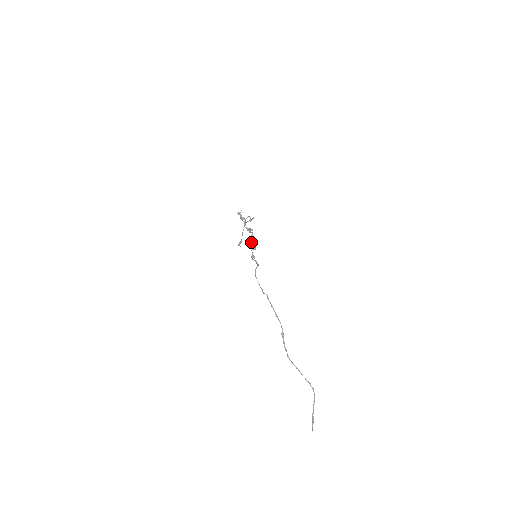
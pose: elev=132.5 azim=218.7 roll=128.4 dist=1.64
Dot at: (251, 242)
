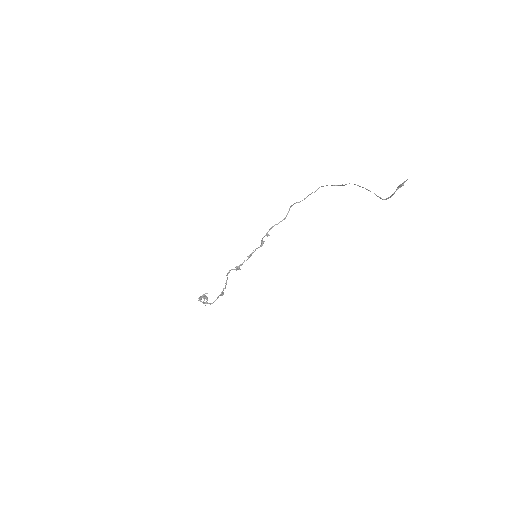
Dot at: (251, 254)
